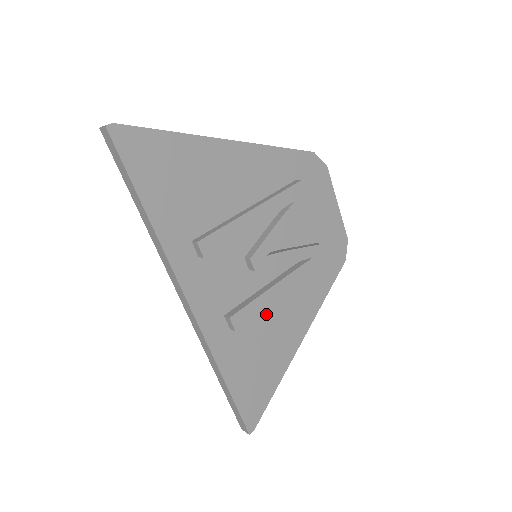
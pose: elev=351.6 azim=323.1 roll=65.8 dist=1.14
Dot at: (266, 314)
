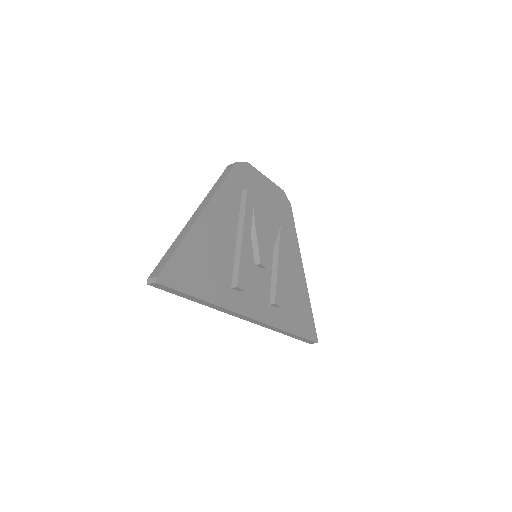
Dot at: occluded
